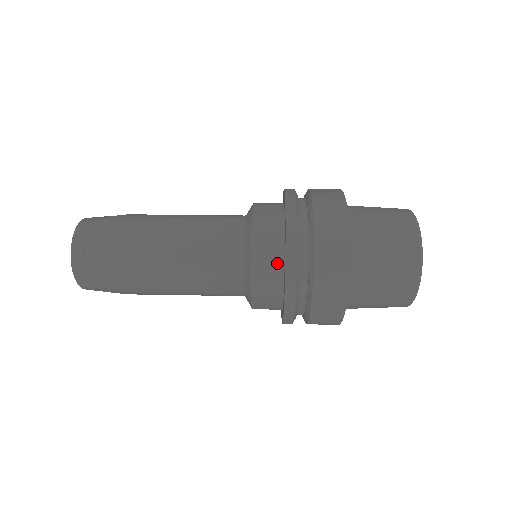
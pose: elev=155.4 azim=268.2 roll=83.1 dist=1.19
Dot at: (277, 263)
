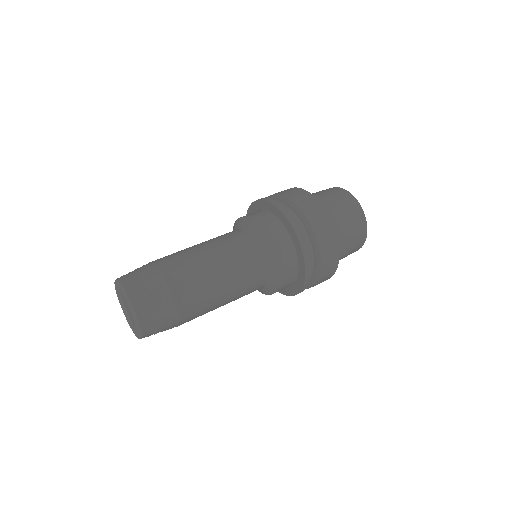
Dot at: (286, 240)
